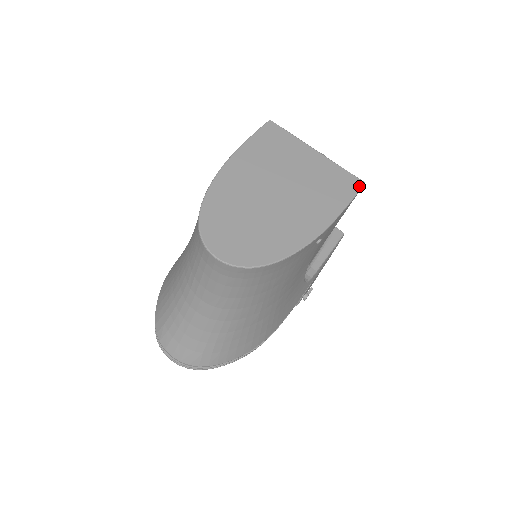
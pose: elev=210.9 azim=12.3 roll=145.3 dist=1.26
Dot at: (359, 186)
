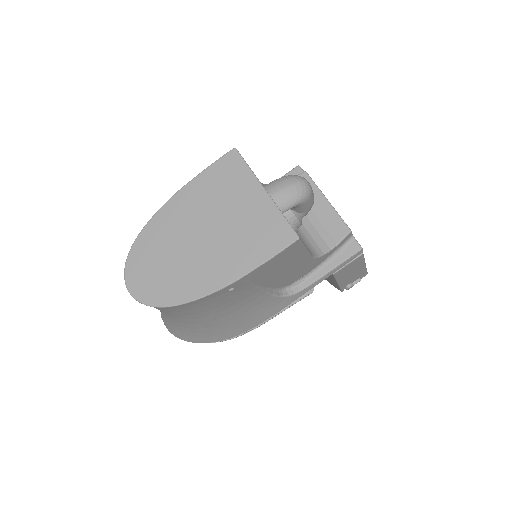
Dot at: (290, 241)
